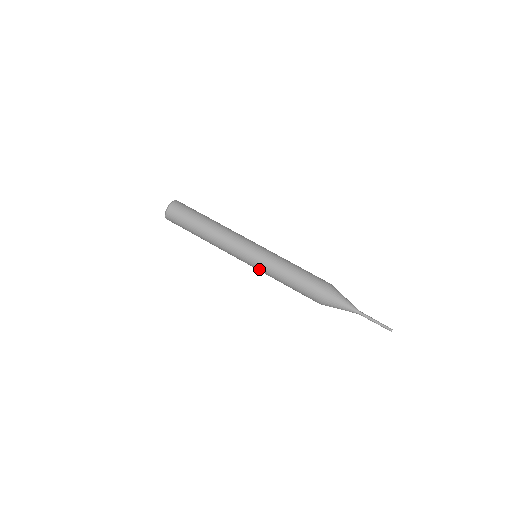
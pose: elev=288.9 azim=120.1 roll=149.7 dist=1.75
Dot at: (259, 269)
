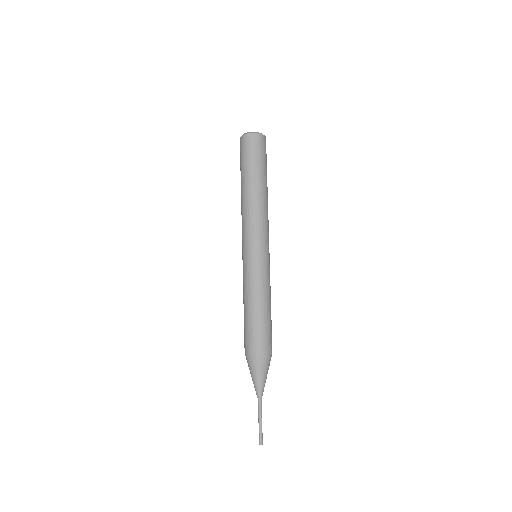
Dot at: occluded
